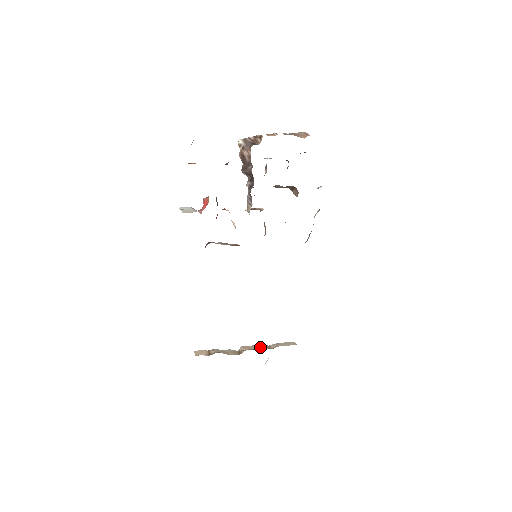
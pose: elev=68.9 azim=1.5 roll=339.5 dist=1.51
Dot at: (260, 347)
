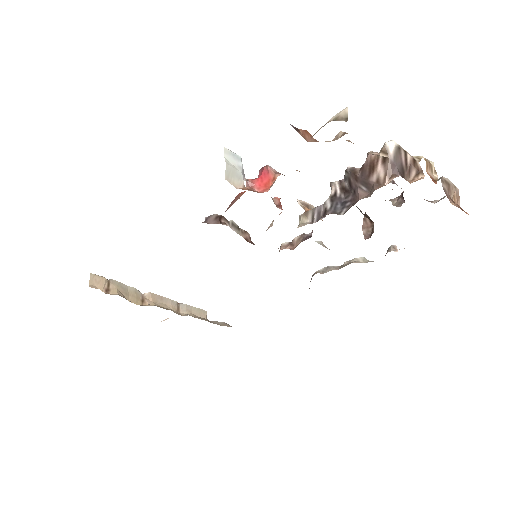
Dot at: (169, 304)
